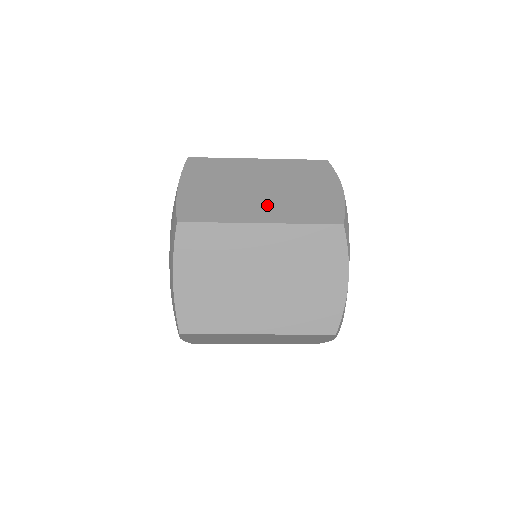
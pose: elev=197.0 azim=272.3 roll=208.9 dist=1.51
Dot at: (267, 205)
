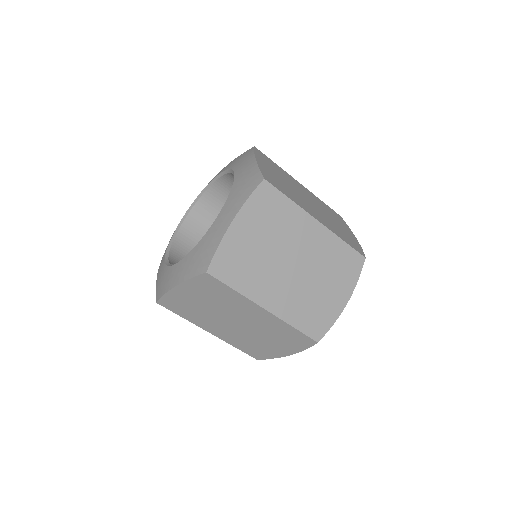
Dot at: (317, 213)
